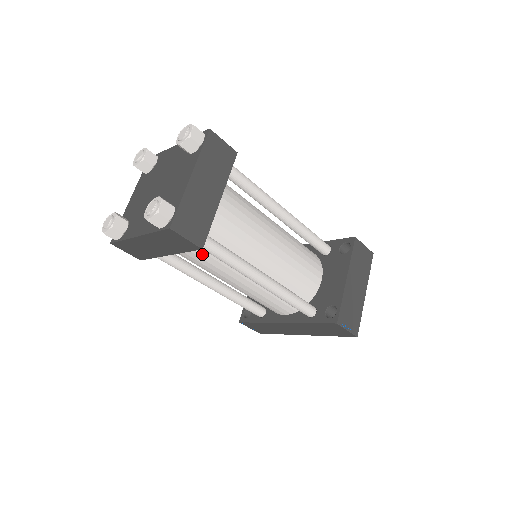
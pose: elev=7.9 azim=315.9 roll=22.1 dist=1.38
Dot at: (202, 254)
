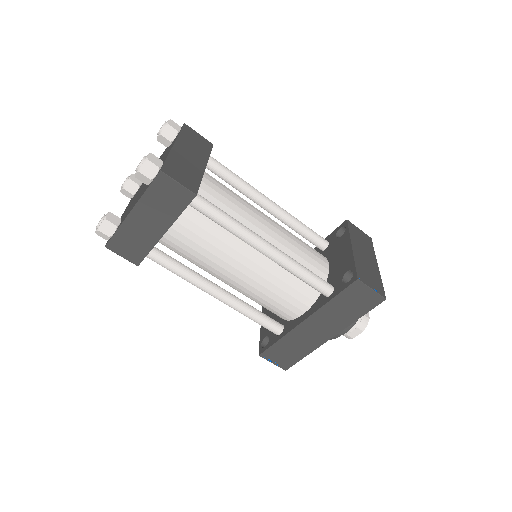
Dot at: (199, 230)
